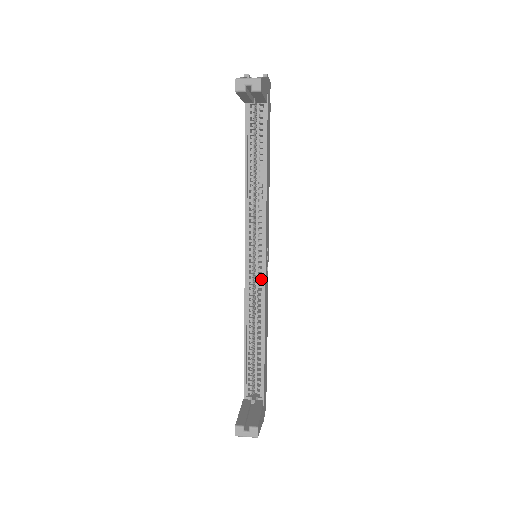
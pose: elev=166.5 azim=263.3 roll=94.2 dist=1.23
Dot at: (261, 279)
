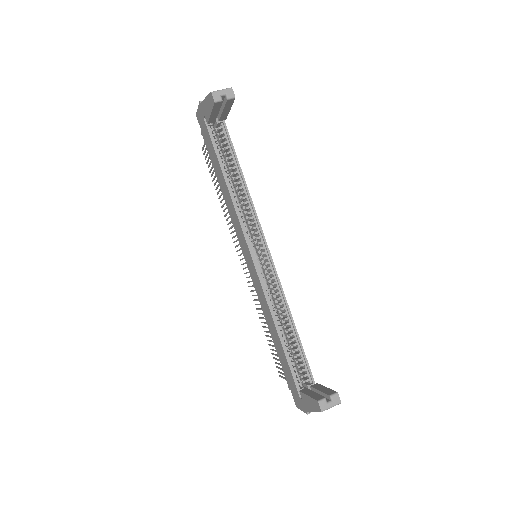
Dot at: (271, 271)
